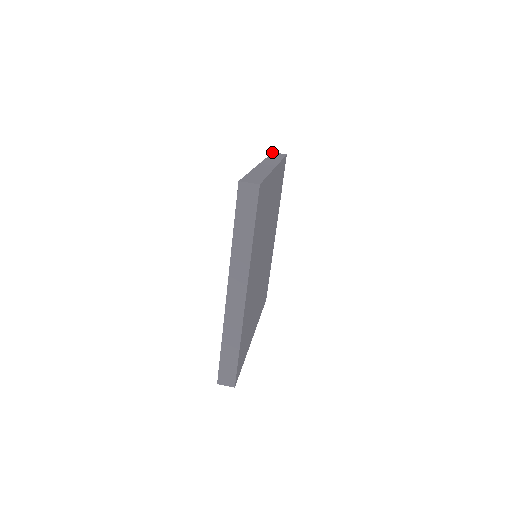
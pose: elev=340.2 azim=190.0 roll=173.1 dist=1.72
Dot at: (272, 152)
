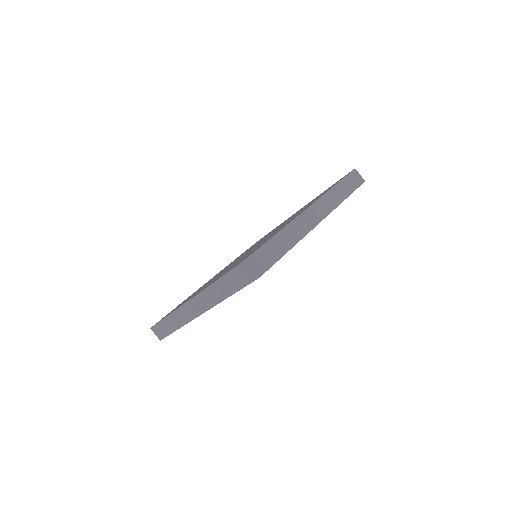
Dot at: occluded
